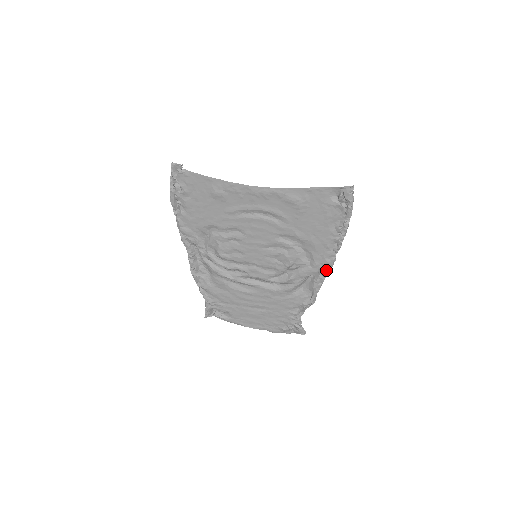
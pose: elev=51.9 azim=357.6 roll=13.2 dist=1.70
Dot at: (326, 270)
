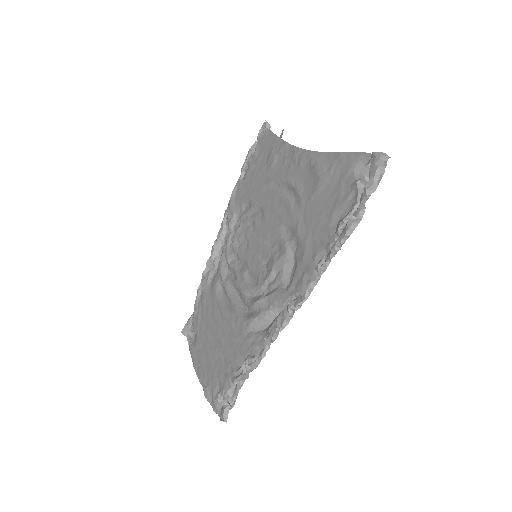
Dot at: (296, 302)
